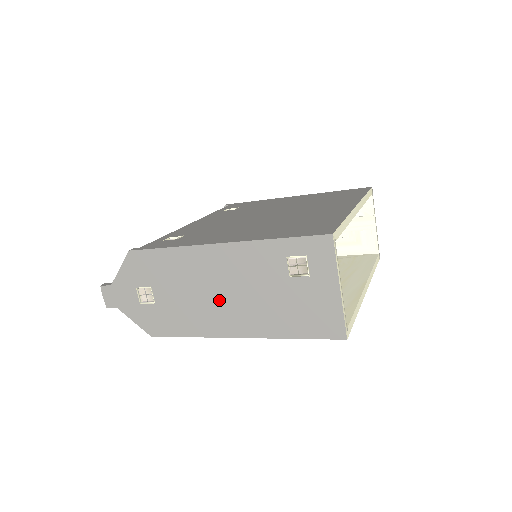
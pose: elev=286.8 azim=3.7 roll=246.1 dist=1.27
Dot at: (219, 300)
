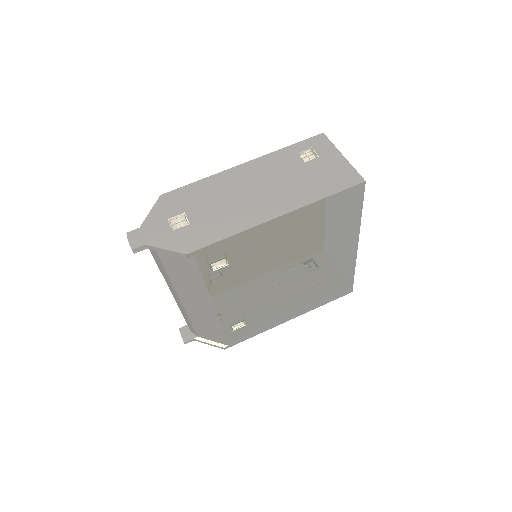
Dot at: (253, 197)
